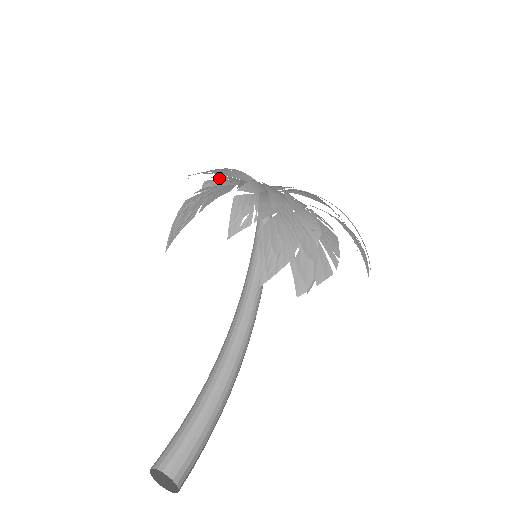
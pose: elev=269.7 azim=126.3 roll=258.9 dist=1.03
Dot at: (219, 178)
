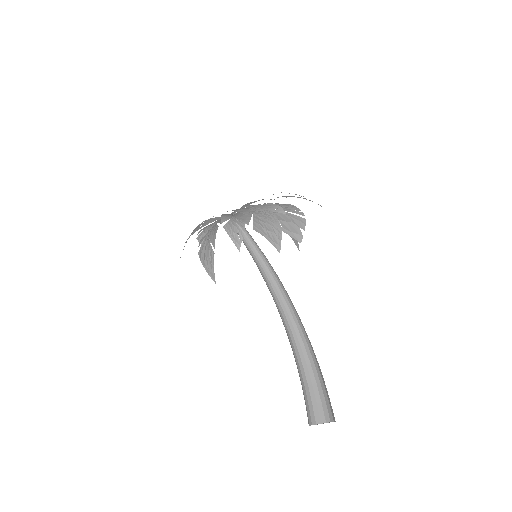
Dot at: occluded
